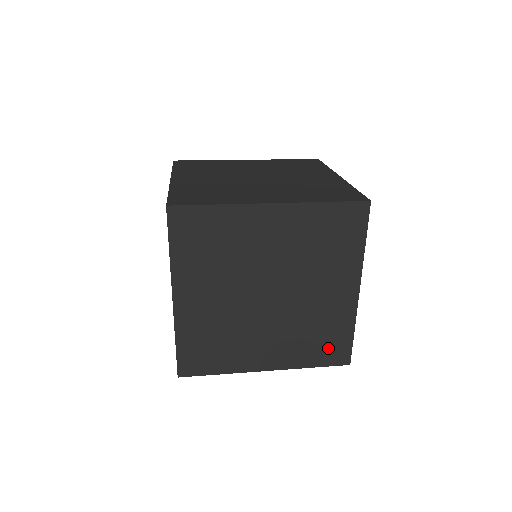
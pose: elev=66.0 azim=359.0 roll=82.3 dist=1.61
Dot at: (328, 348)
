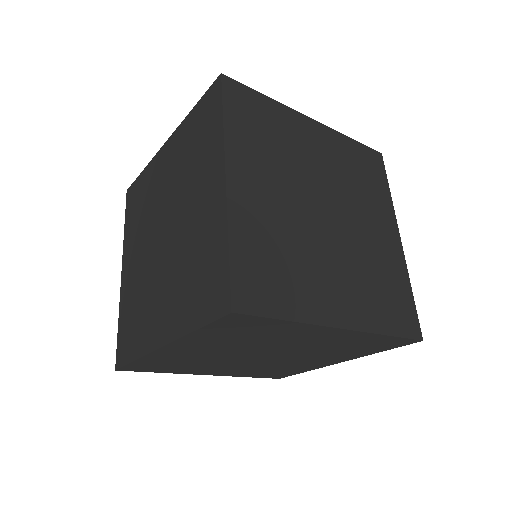
Dot at: (396, 308)
